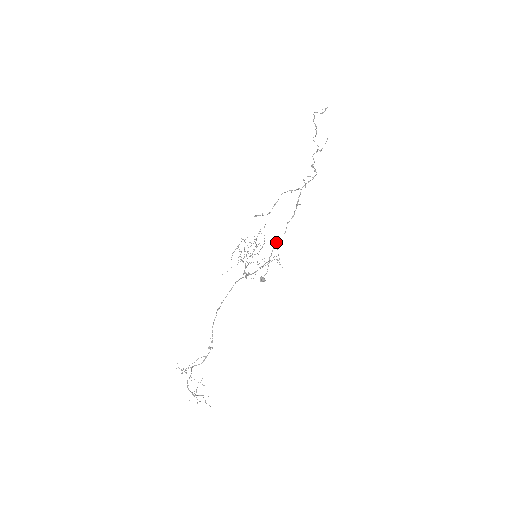
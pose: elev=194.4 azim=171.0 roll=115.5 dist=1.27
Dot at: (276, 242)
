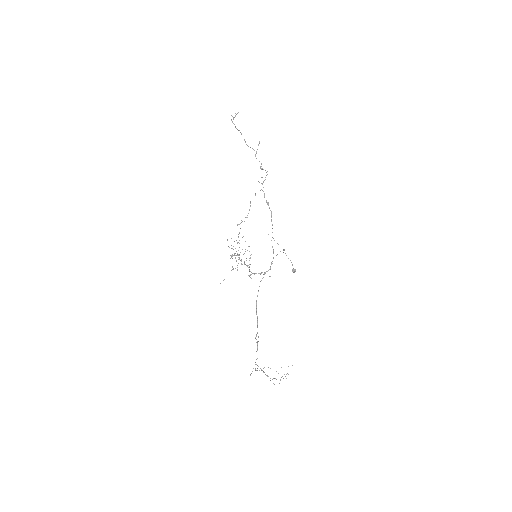
Dot at: occluded
